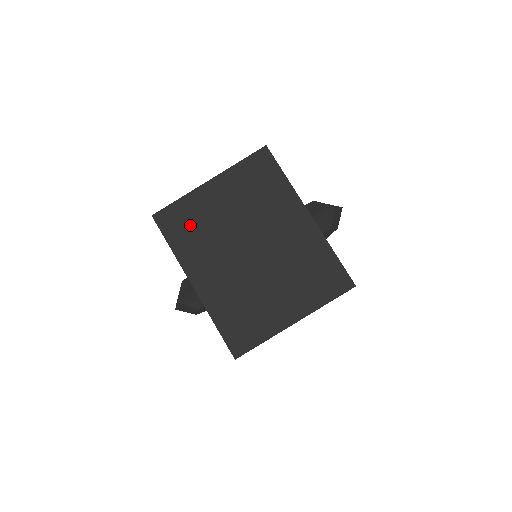
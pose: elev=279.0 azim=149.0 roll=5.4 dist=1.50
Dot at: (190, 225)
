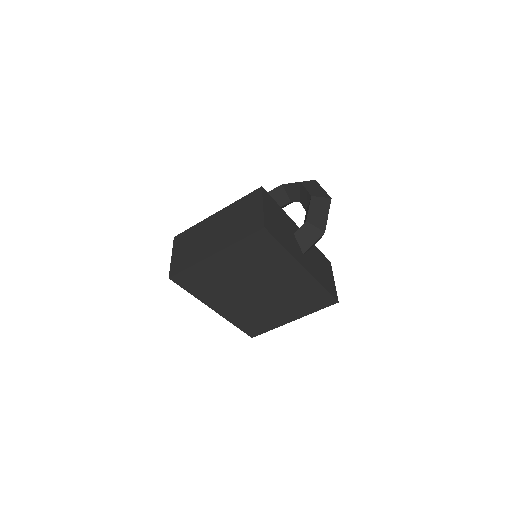
Dot at: (204, 281)
